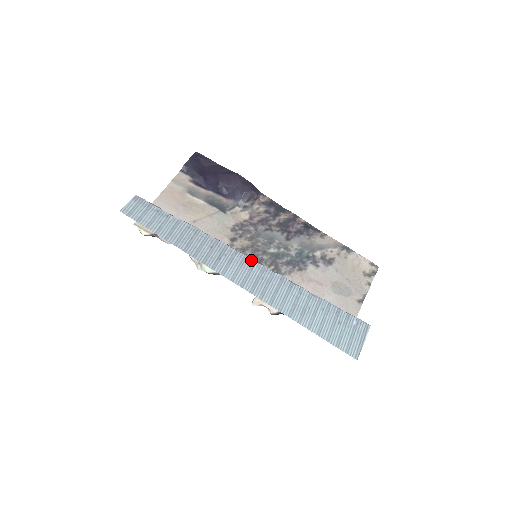
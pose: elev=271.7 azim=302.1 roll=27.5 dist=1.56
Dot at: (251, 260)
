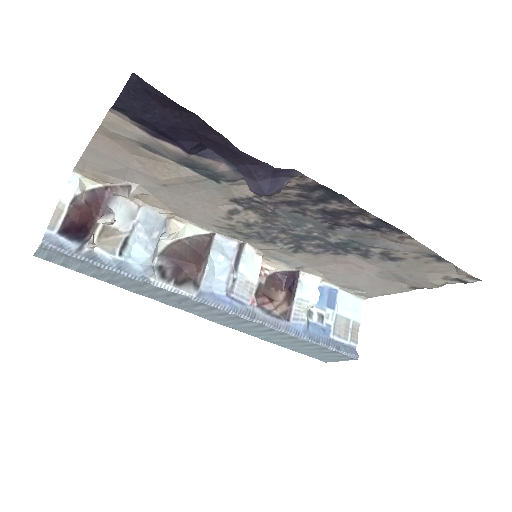
Dot at: (222, 311)
